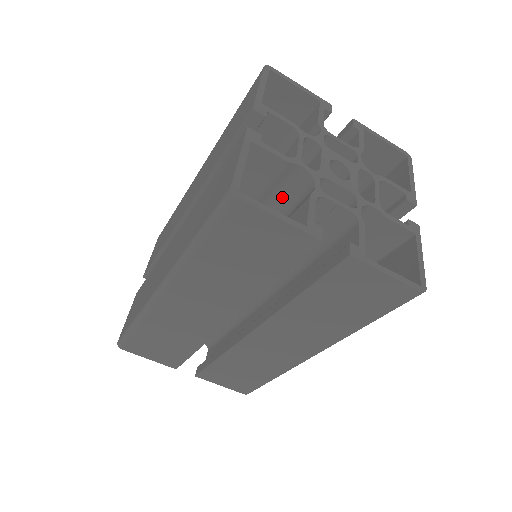
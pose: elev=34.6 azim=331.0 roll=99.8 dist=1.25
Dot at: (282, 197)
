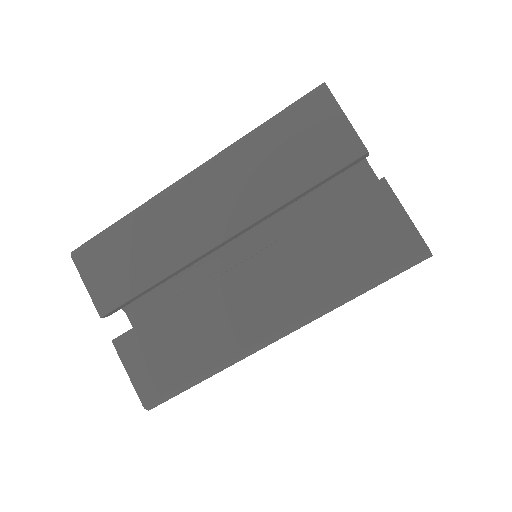
Dot at: occluded
